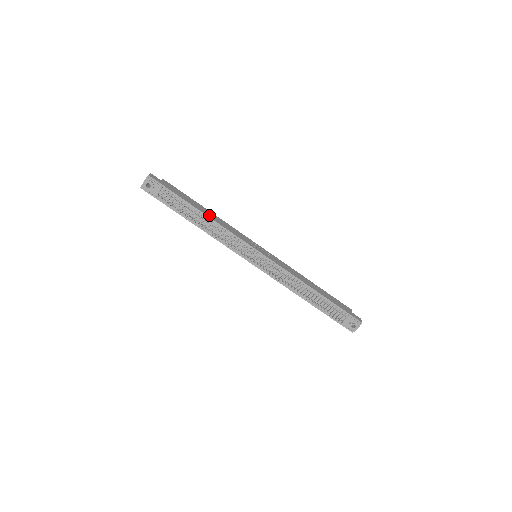
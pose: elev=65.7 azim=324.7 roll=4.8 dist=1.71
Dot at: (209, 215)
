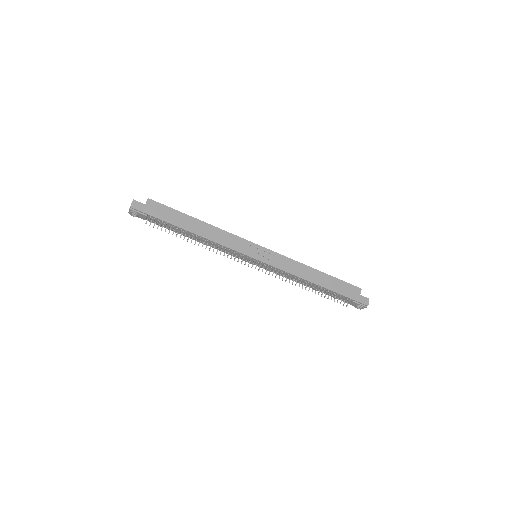
Dot at: (200, 232)
